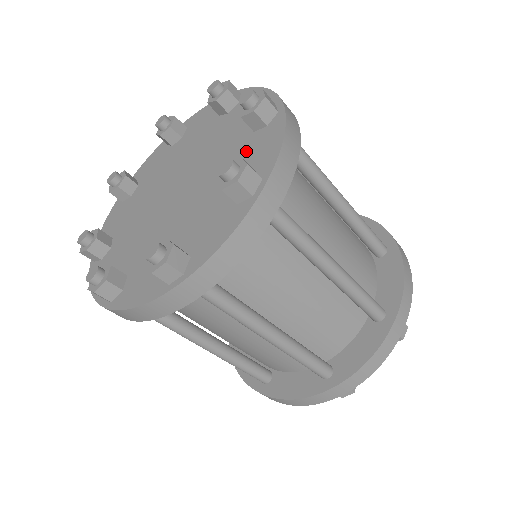
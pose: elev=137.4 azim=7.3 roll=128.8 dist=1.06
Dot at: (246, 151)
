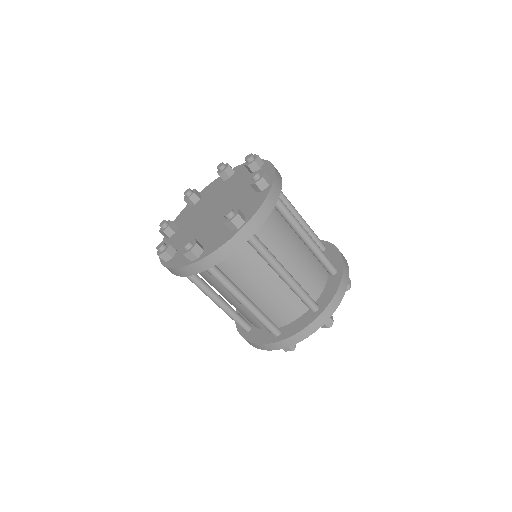
Dot at: (220, 233)
